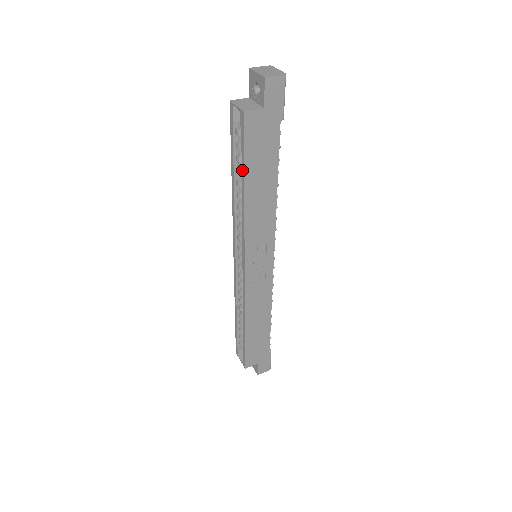
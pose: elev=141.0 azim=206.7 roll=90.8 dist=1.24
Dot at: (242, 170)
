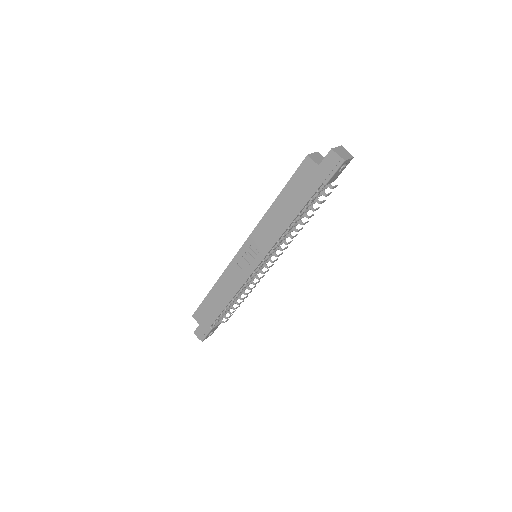
Dot at: (284, 188)
